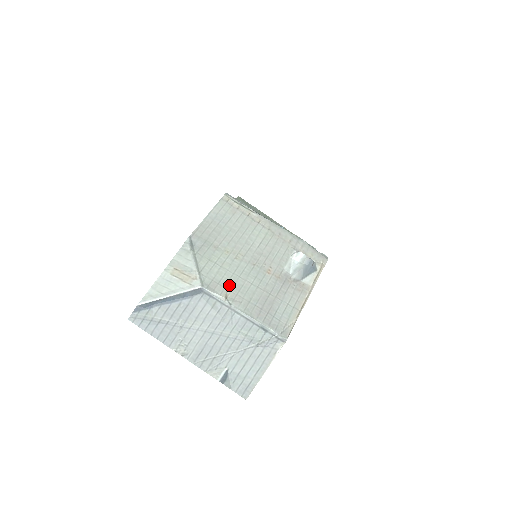
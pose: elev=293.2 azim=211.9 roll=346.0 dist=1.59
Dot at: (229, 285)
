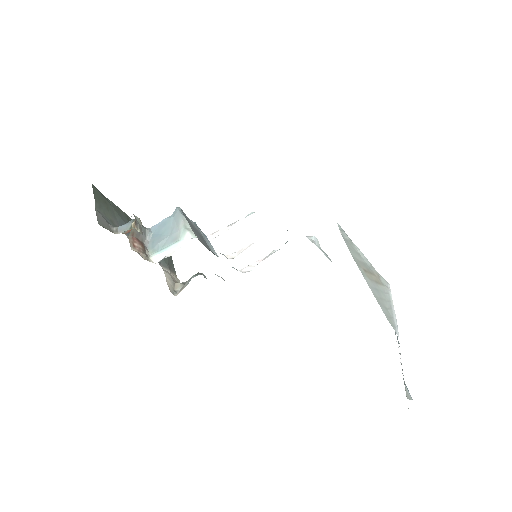
Dot at: occluded
